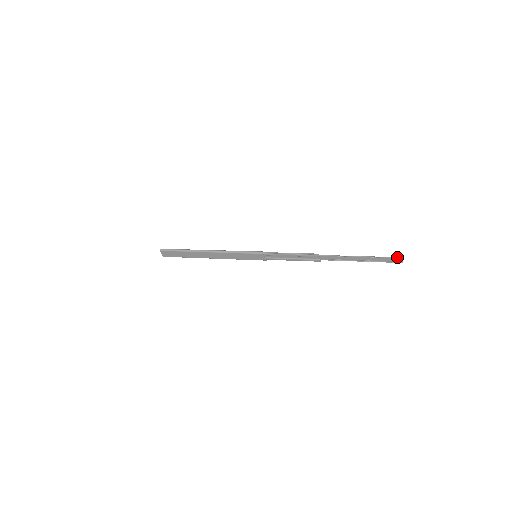
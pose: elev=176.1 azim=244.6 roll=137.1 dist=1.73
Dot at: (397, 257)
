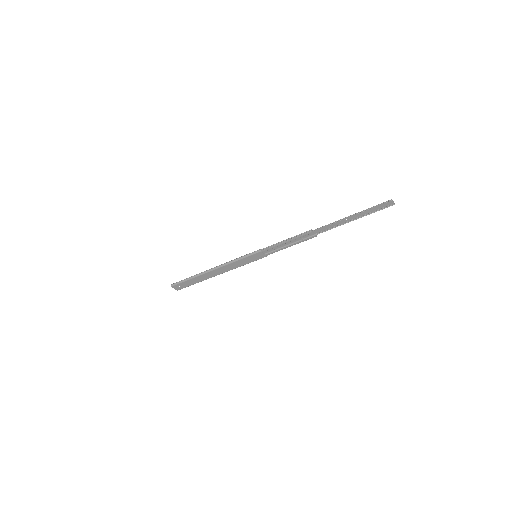
Dot at: (386, 201)
